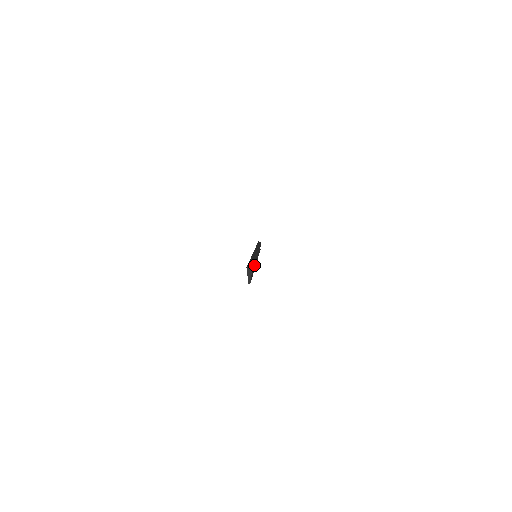
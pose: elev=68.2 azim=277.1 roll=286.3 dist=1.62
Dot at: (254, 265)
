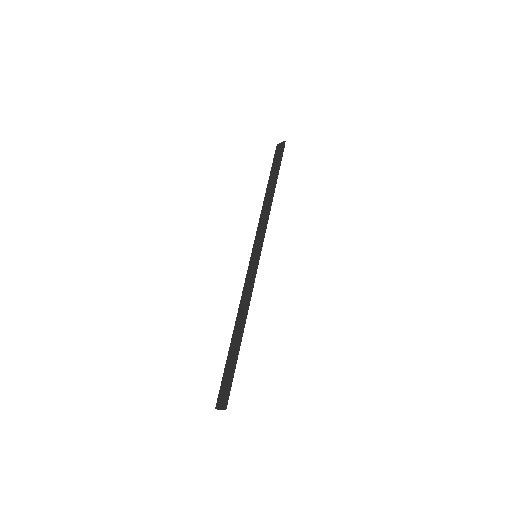
Dot at: (240, 319)
